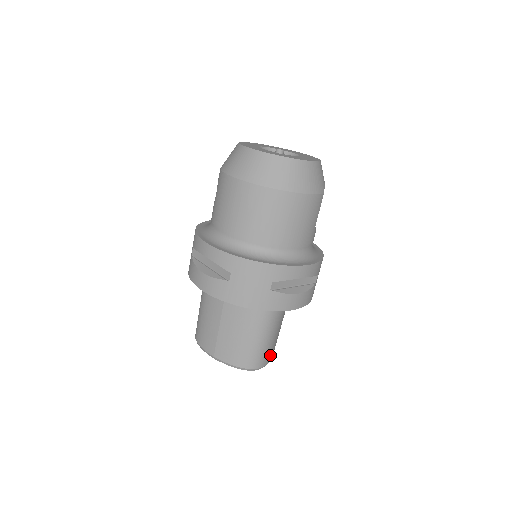
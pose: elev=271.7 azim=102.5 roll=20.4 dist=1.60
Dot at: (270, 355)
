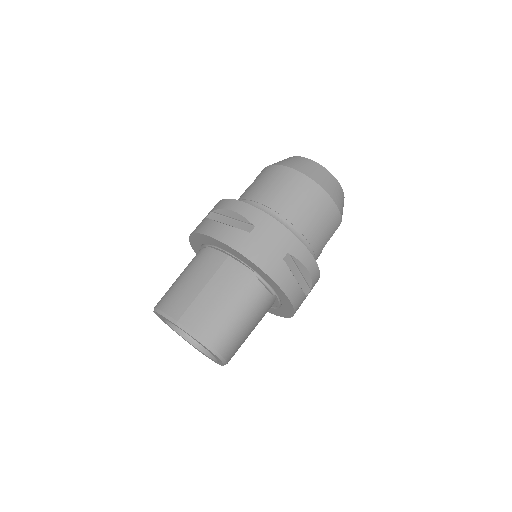
Dot at: (232, 352)
